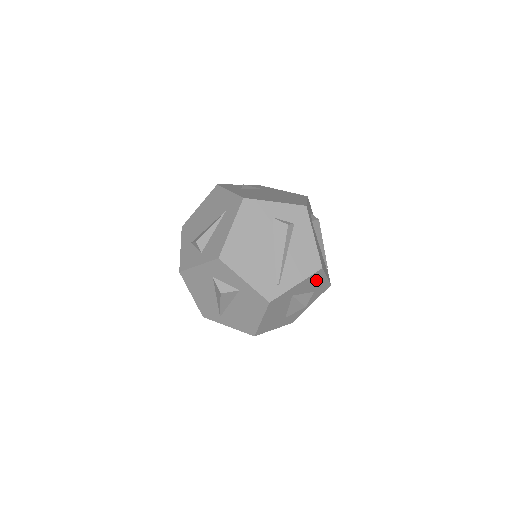
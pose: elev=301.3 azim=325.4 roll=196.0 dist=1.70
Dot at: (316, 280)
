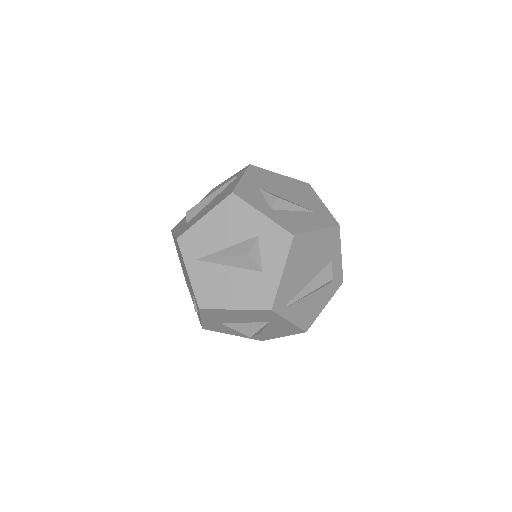
Dot at: (284, 331)
